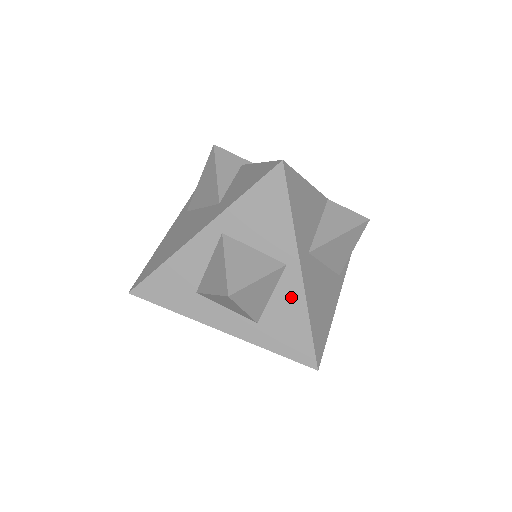
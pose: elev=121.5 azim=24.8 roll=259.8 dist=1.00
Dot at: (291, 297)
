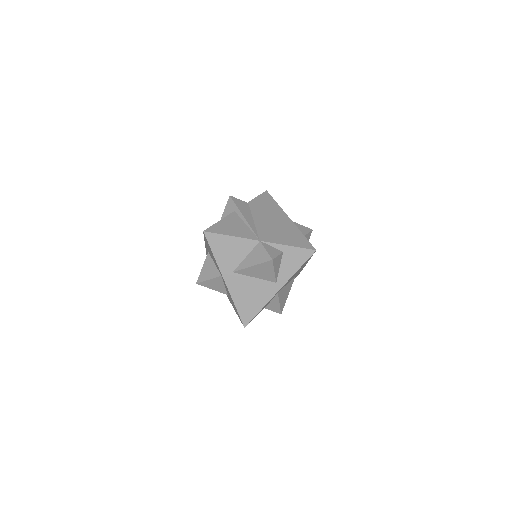
Dot at: occluded
